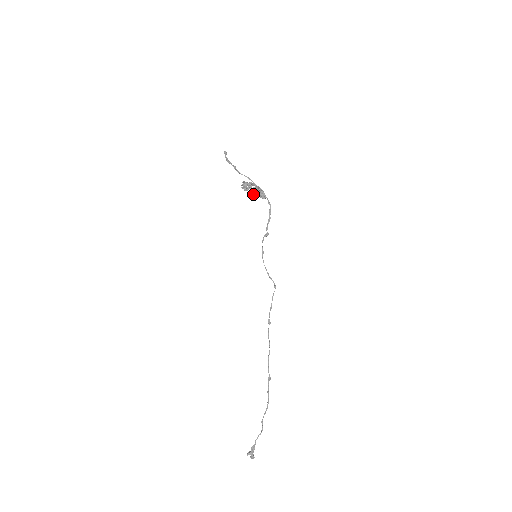
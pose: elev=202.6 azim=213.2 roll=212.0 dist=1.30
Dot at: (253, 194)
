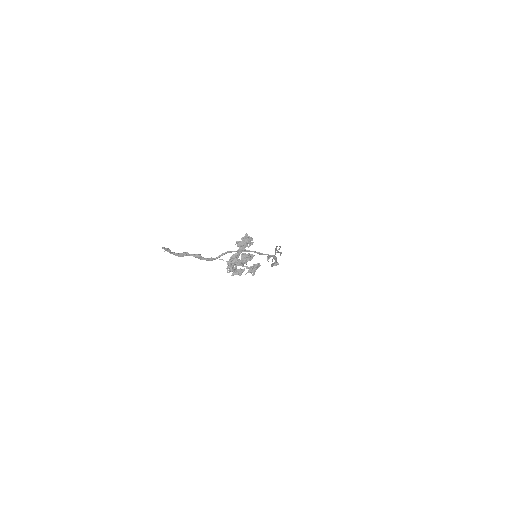
Dot at: (253, 272)
